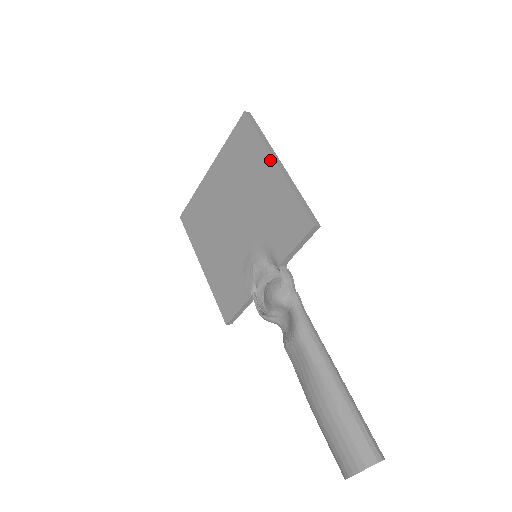
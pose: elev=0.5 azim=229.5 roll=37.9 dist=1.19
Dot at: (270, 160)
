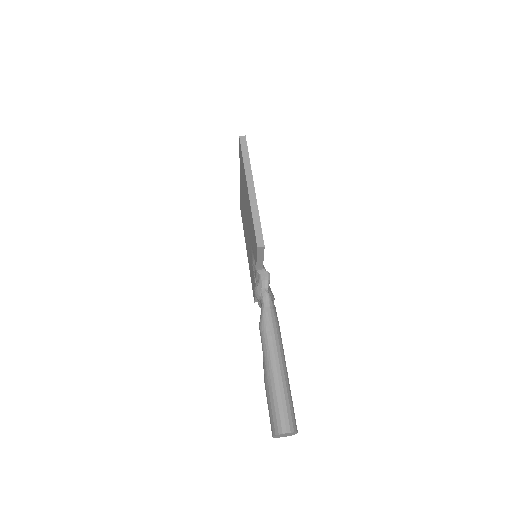
Dot at: (246, 184)
